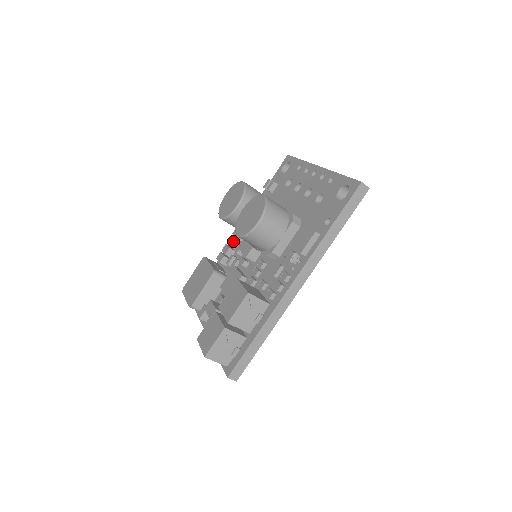
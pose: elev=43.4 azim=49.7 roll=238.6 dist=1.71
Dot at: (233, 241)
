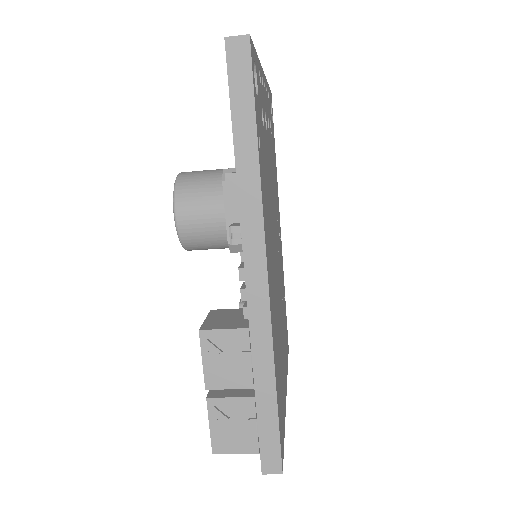
Dot at: occluded
